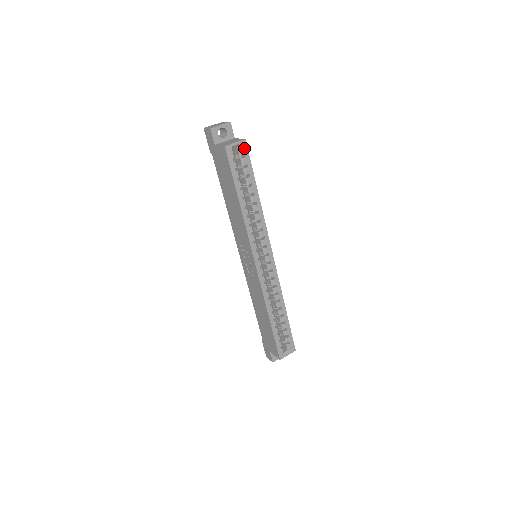
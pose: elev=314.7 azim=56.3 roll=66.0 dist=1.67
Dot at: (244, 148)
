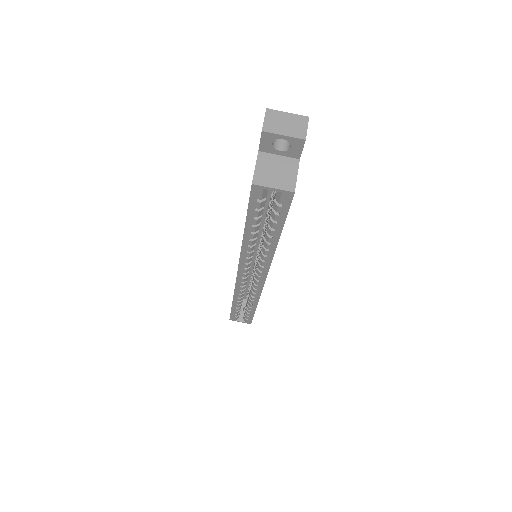
Dot at: (286, 198)
